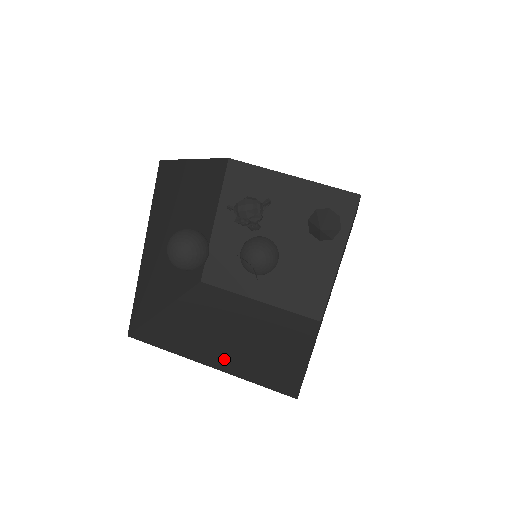
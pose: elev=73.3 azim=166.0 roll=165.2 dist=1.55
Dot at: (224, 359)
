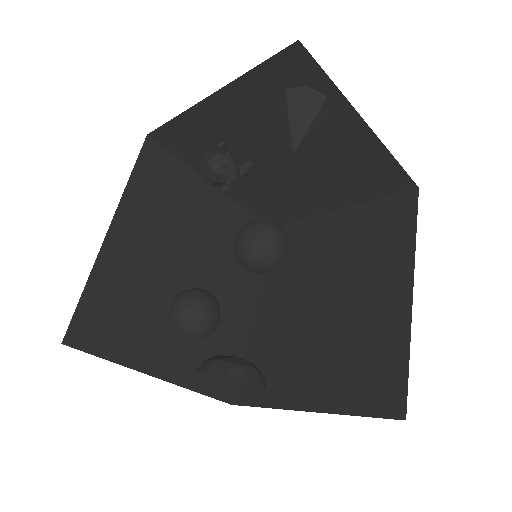
Dot at: (316, 385)
